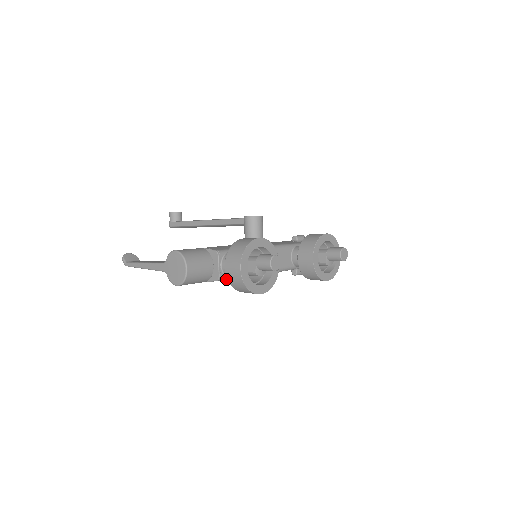
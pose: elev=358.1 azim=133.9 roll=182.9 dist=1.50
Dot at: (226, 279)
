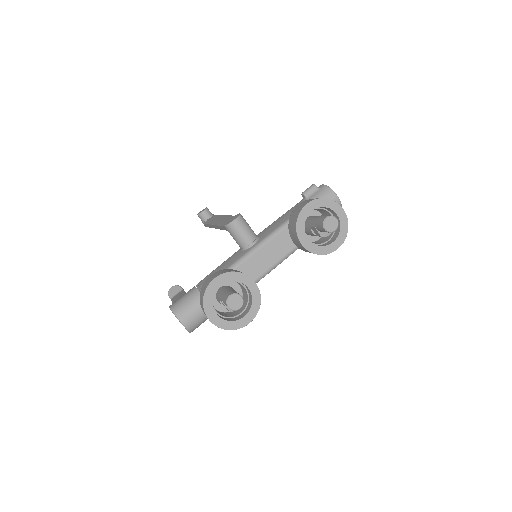
Dot at: occluded
